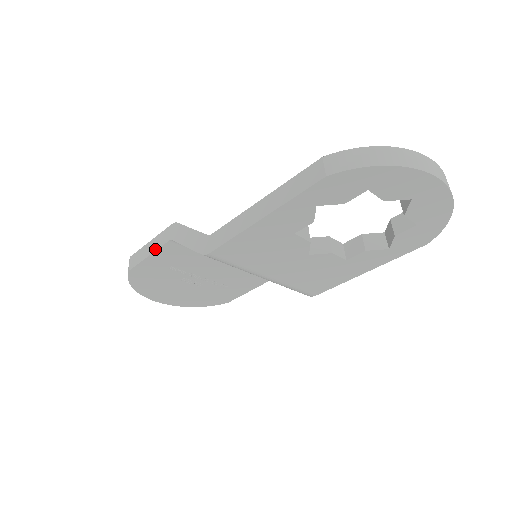
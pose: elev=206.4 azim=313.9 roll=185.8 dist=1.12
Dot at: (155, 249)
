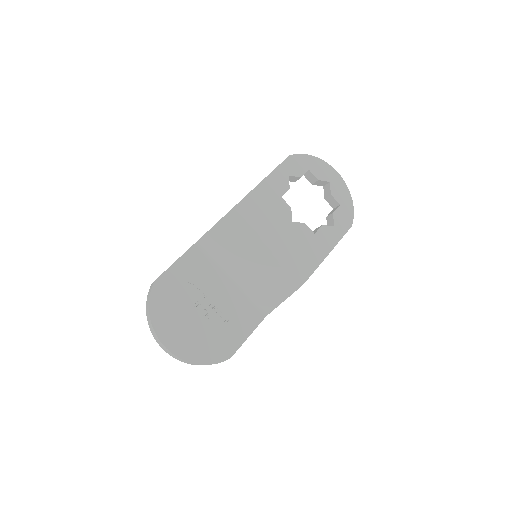
Dot at: (182, 255)
